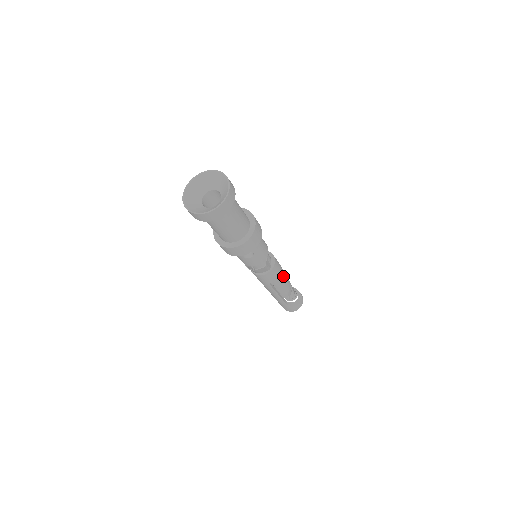
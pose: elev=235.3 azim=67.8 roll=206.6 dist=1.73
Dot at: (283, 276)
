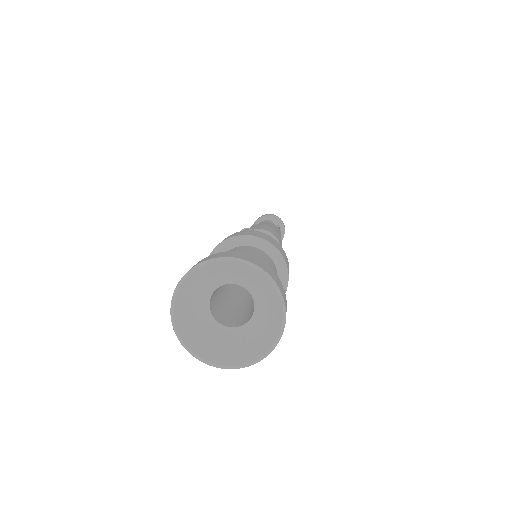
Dot at: occluded
